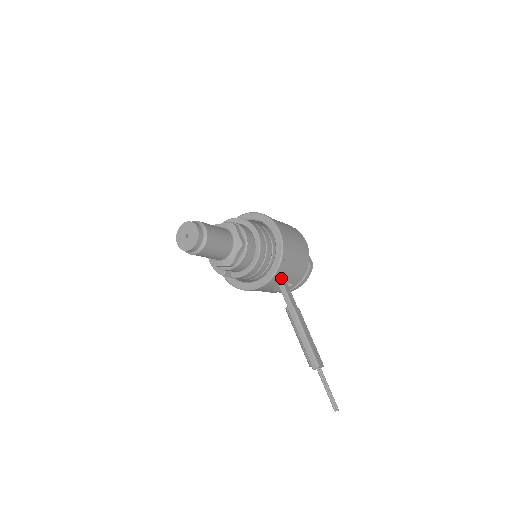
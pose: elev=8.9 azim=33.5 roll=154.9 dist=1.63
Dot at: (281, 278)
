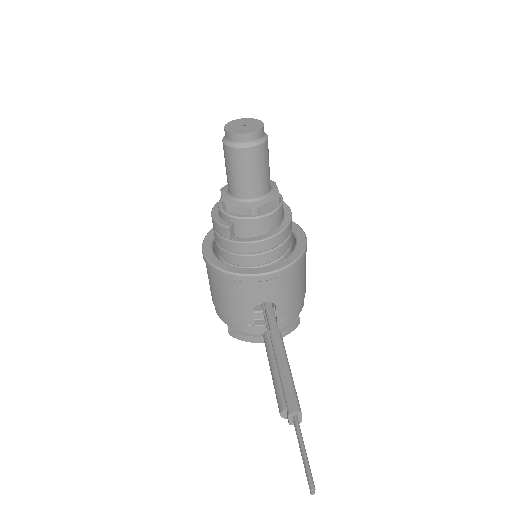
Dot at: (280, 288)
